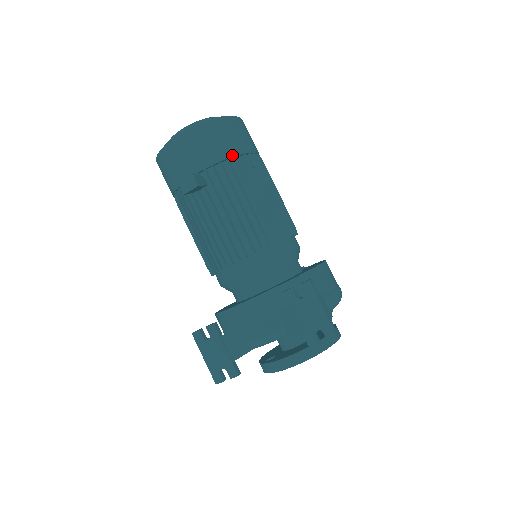
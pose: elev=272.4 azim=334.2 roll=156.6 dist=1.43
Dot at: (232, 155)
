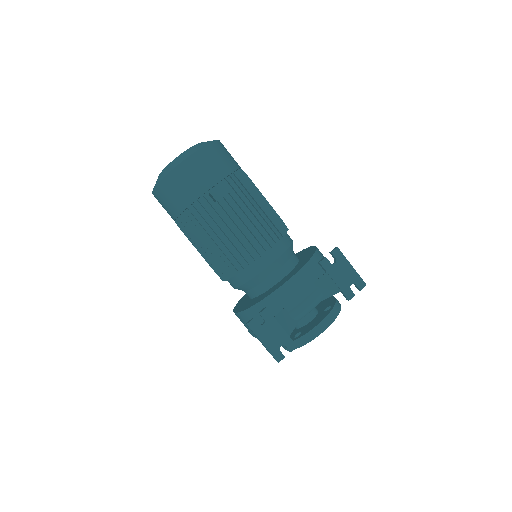
Dot at: (235, 169)
